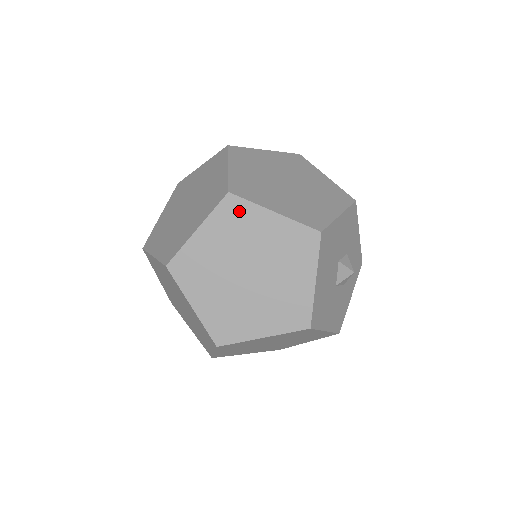
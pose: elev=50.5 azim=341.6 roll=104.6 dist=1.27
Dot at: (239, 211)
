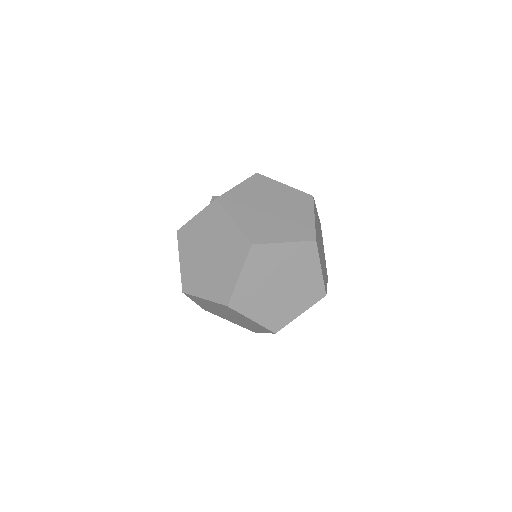
Dot at: (310, 253)
